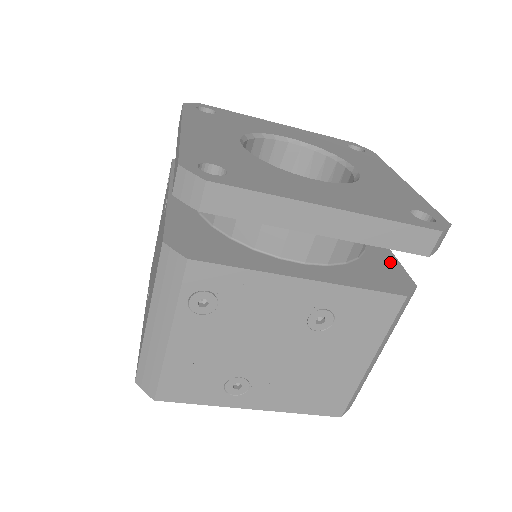
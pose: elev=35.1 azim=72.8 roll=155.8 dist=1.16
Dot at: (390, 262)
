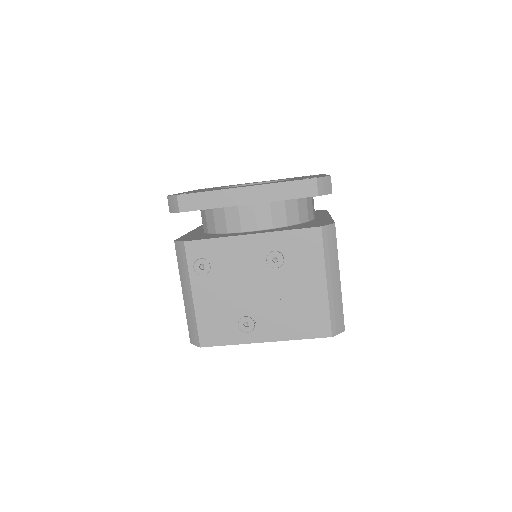
Dot at: occluded
